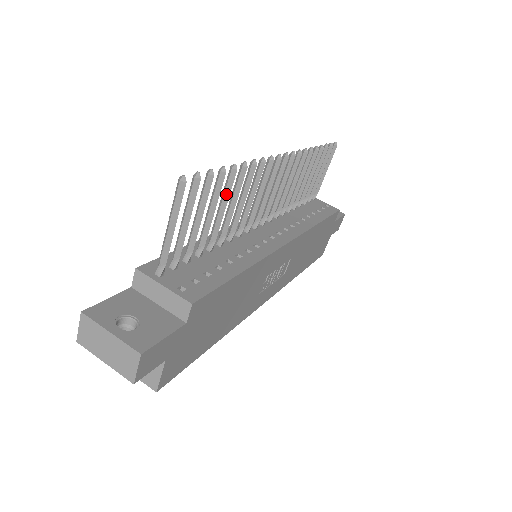
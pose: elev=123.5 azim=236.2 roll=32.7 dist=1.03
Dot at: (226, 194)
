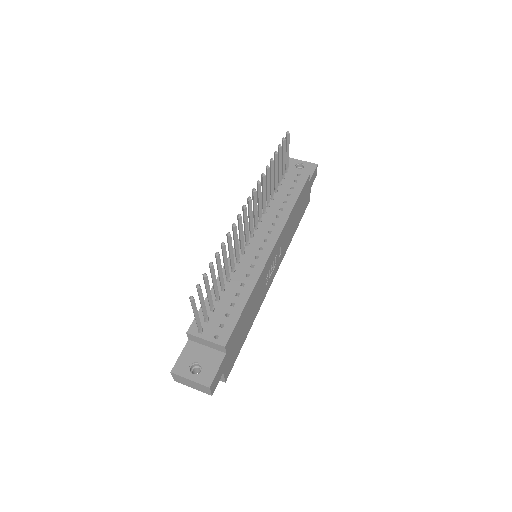
Dot at: (219, 267)
